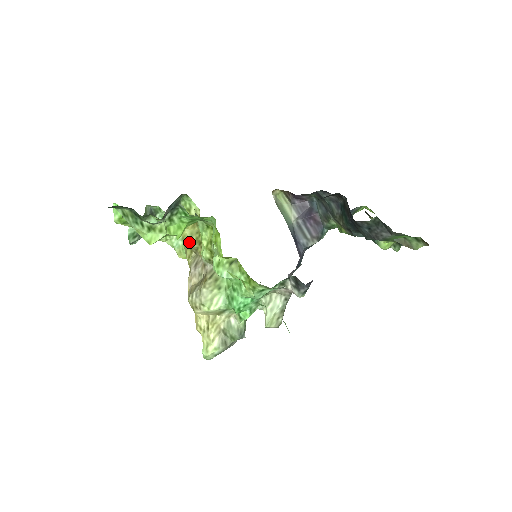
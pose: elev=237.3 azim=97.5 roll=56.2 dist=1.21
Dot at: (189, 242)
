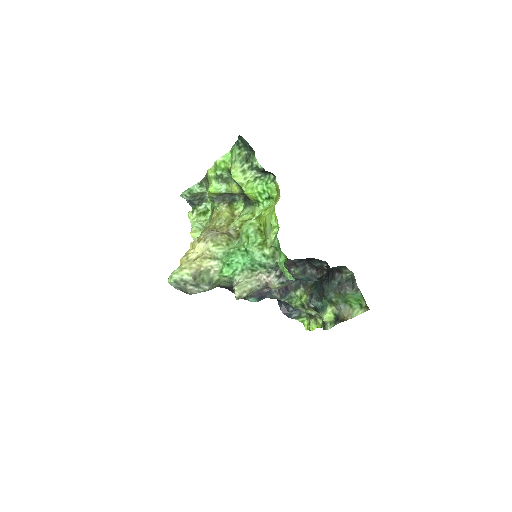
Dot at: (222, 220)
